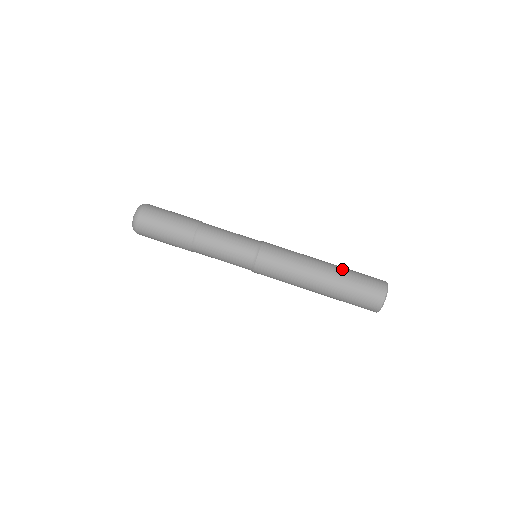
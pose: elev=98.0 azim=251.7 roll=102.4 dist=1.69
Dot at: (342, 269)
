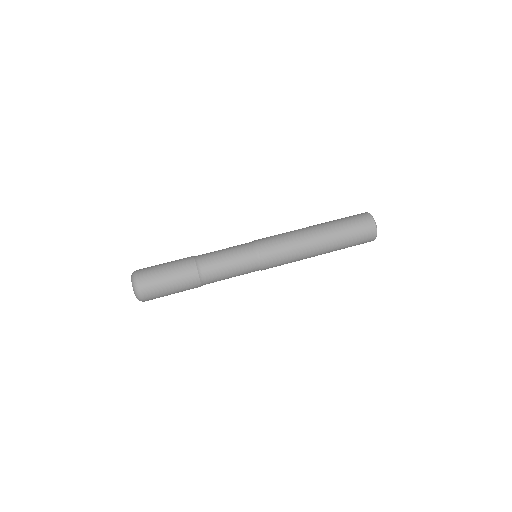
Dot at: (328, 222)
